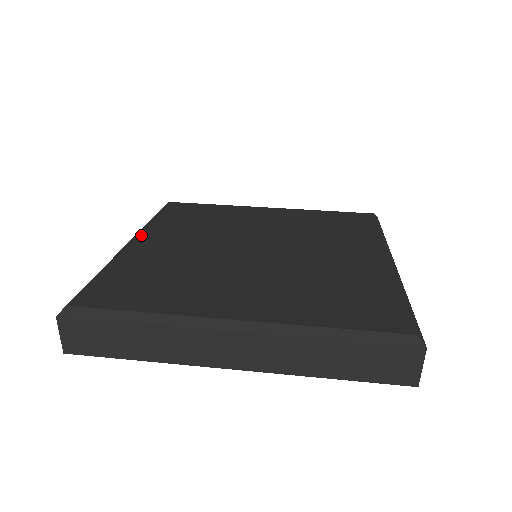
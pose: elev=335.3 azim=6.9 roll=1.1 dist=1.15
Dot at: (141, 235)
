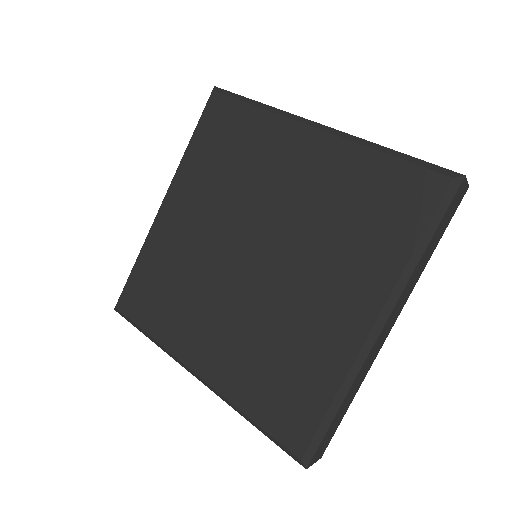
Dot at: (187, 360)
